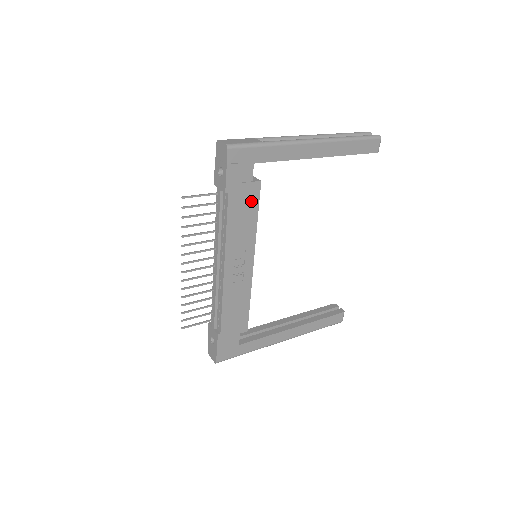
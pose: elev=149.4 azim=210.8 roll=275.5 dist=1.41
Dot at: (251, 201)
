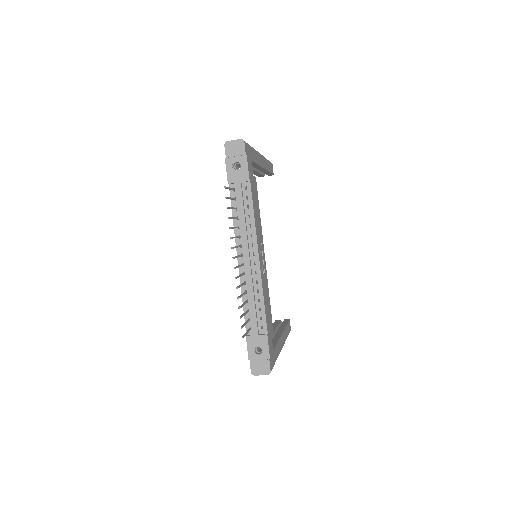
Dot at: (256, 194)
